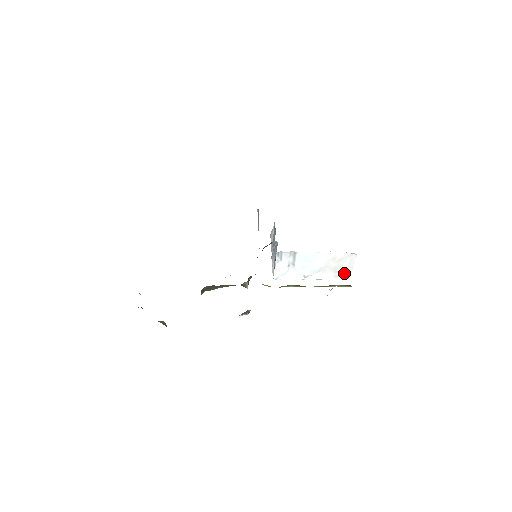
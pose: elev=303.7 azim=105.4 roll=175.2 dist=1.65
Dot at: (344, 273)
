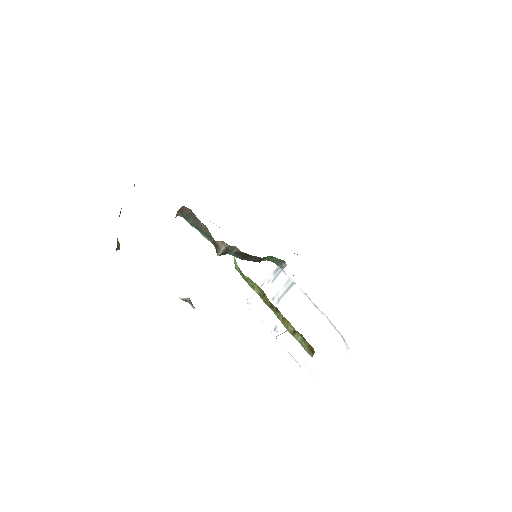
Dot at: (316, 365)
